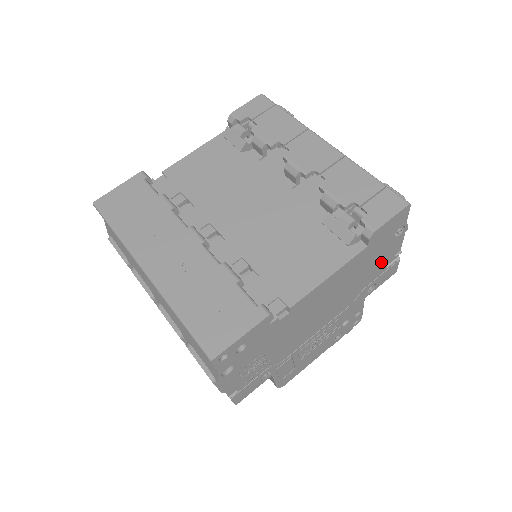
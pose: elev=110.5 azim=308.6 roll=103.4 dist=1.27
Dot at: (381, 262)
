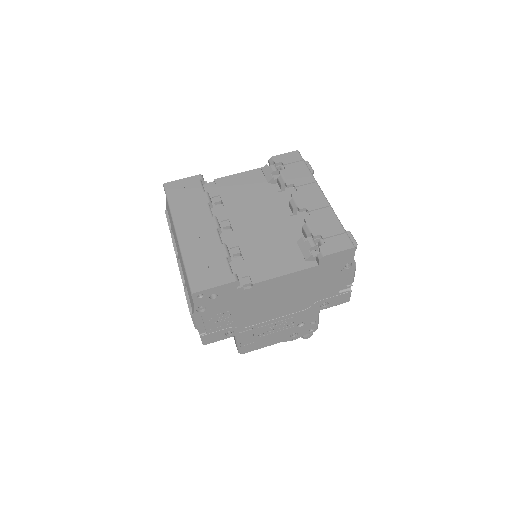
Dot at: (333, 285)
